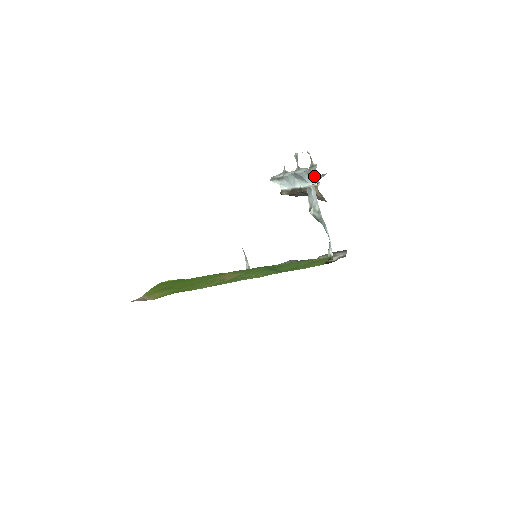
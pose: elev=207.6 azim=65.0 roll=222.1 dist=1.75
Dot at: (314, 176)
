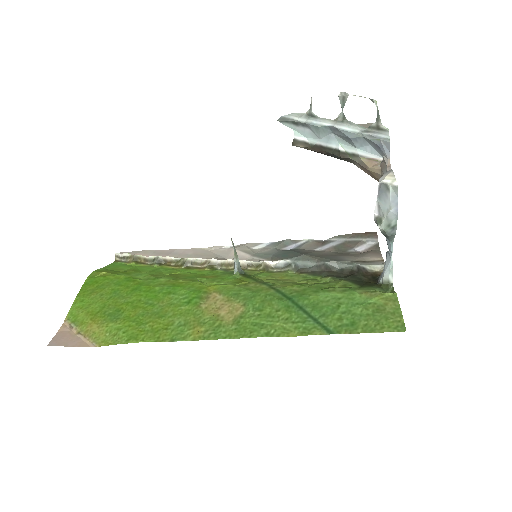
Dot at: (380, 149)
